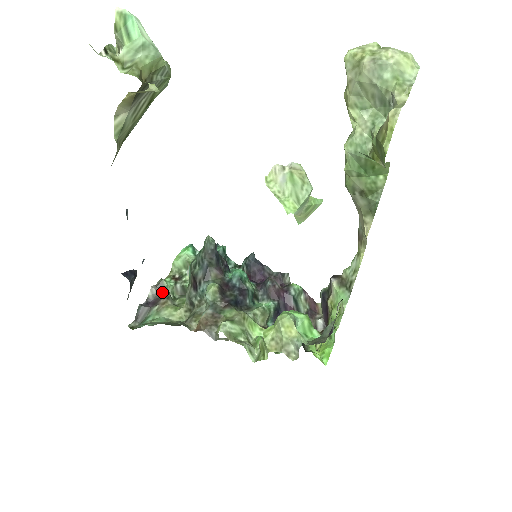
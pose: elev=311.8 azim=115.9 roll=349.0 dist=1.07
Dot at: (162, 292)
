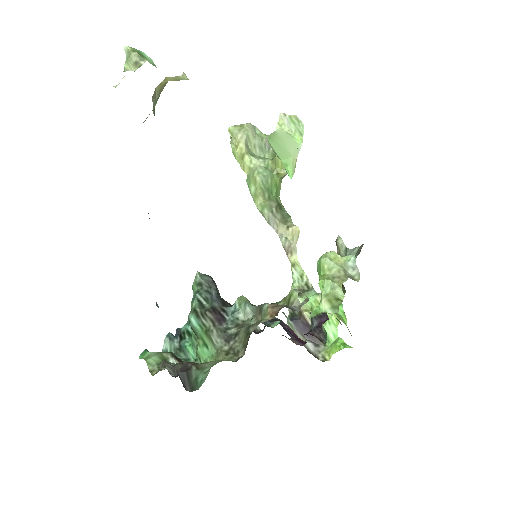
Dot at: occluded
